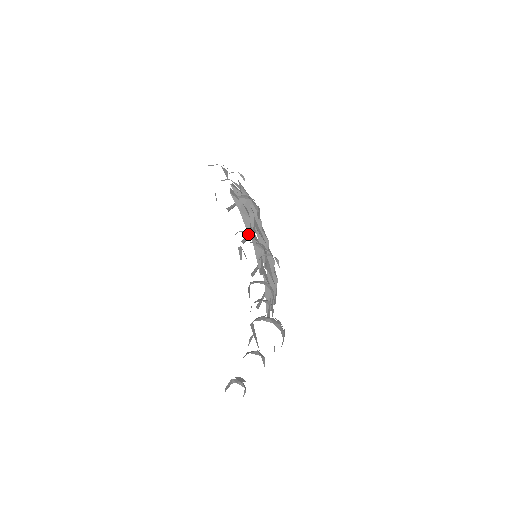
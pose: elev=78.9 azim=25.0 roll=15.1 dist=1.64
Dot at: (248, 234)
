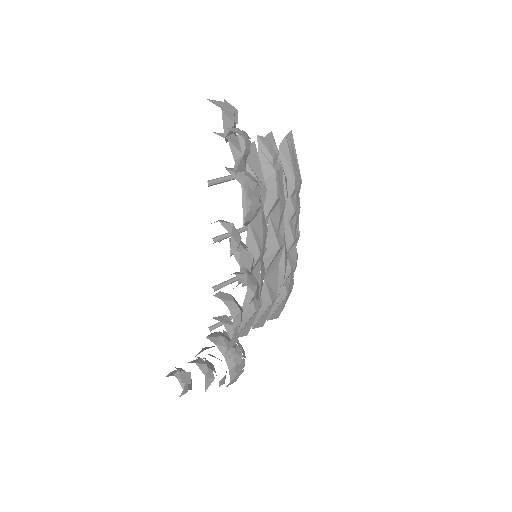
Dot at: (243, 226)
